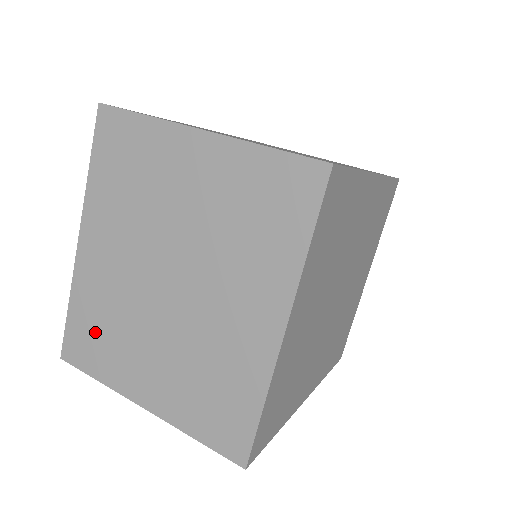
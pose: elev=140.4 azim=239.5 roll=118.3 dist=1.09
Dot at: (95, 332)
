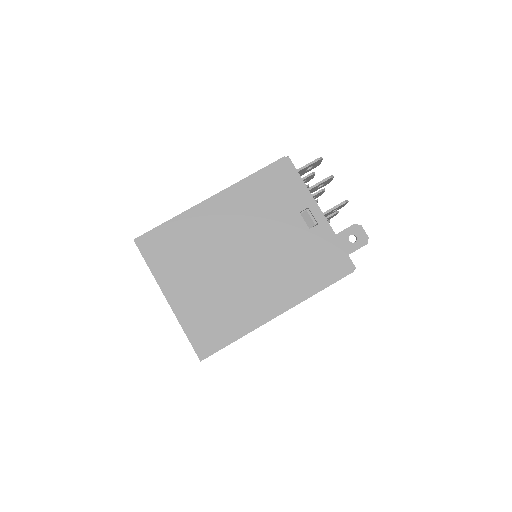
Dot at: occluded
